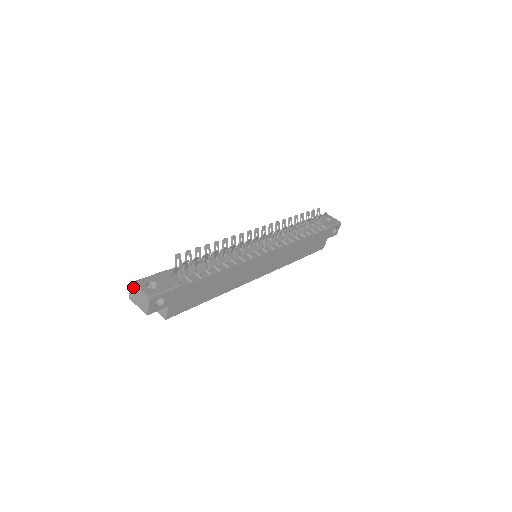
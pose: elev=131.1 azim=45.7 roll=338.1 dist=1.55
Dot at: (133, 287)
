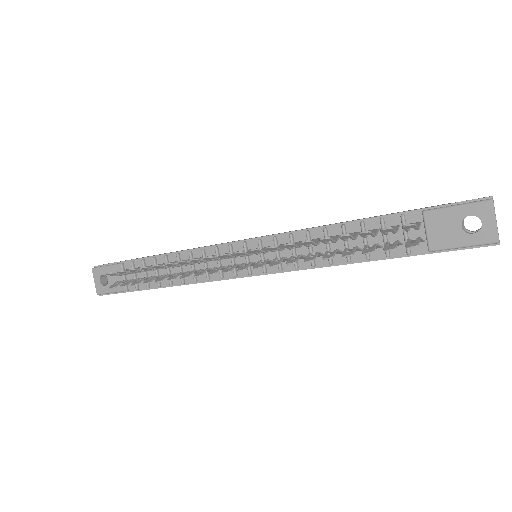
Dot at: occluded
